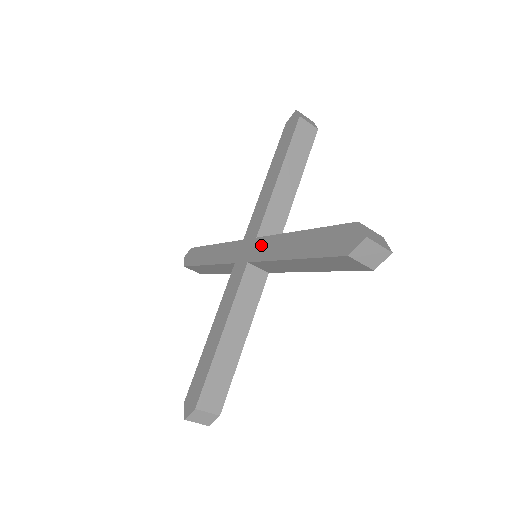
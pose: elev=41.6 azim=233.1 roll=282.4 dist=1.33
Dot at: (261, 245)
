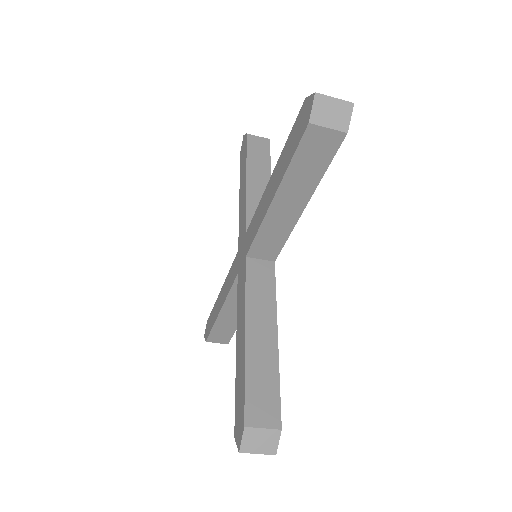
Dot at: (242, 278)
